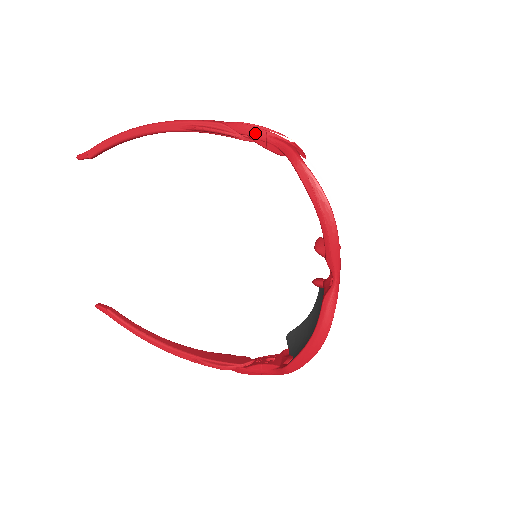
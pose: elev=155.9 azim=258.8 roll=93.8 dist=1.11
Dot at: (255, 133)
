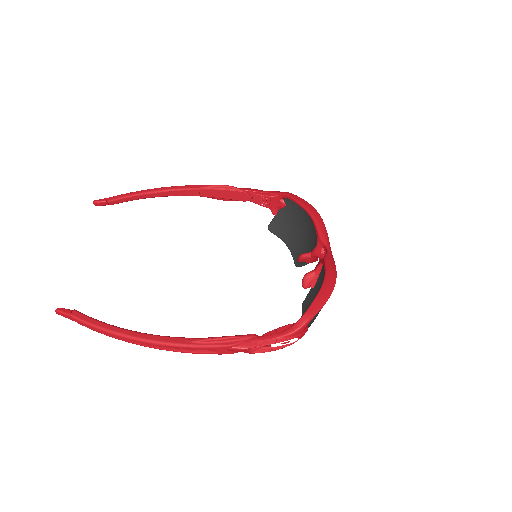
Dot at: (254, 189)
